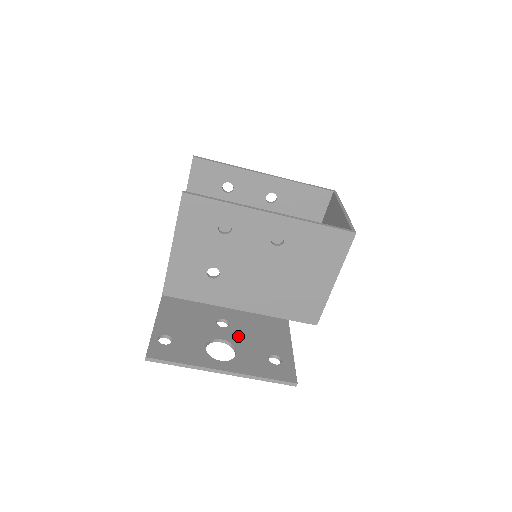
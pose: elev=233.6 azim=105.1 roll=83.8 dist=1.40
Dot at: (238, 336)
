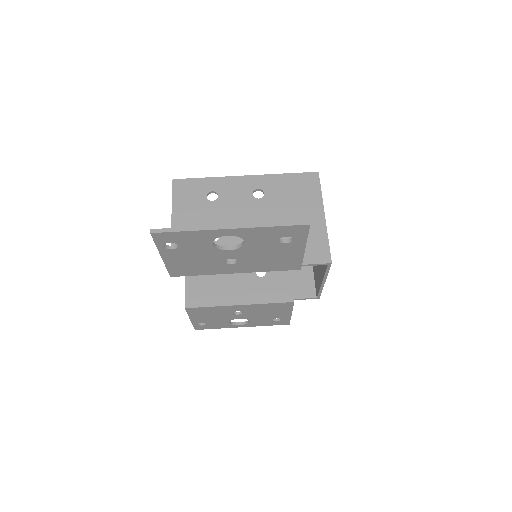
Dot at: occluded
